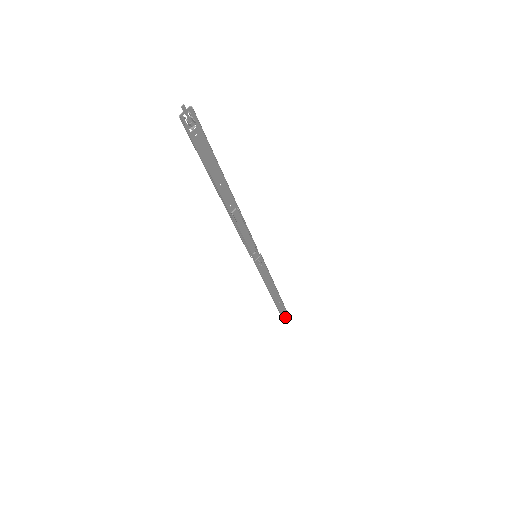
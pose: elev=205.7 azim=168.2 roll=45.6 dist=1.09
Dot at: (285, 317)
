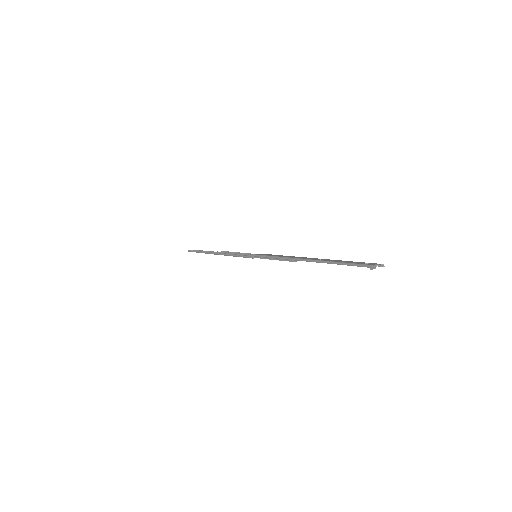
Dot at: occluded
